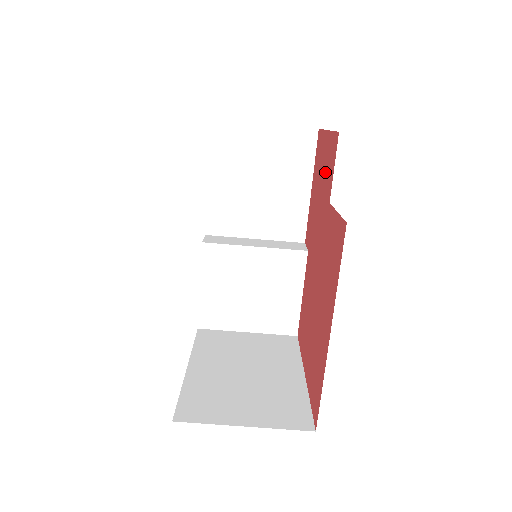
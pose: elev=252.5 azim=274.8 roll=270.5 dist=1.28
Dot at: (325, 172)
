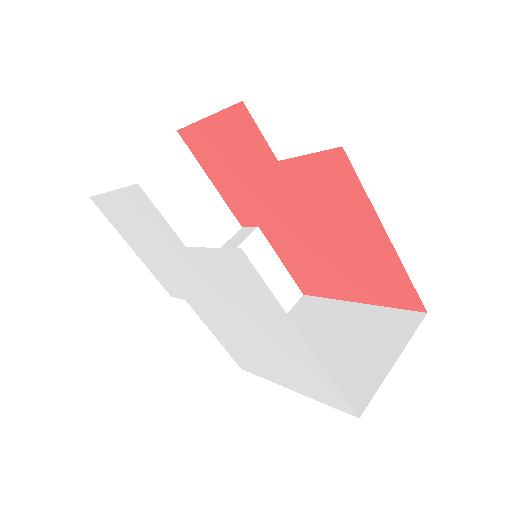
Dot at: (238, 149)
